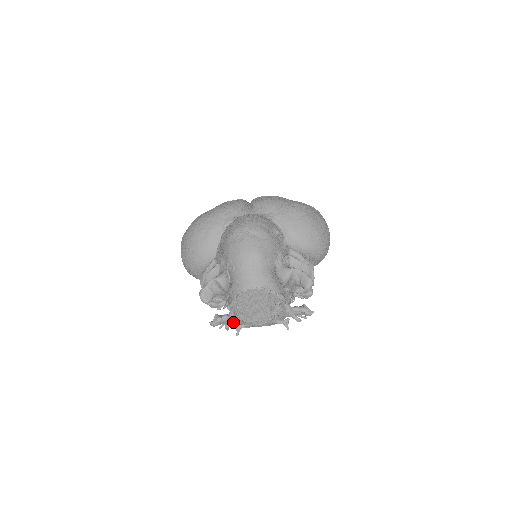
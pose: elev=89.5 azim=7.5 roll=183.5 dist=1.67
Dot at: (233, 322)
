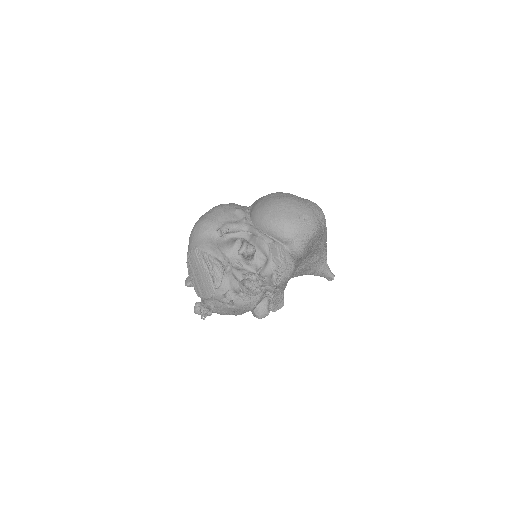
Dot at: occluded
